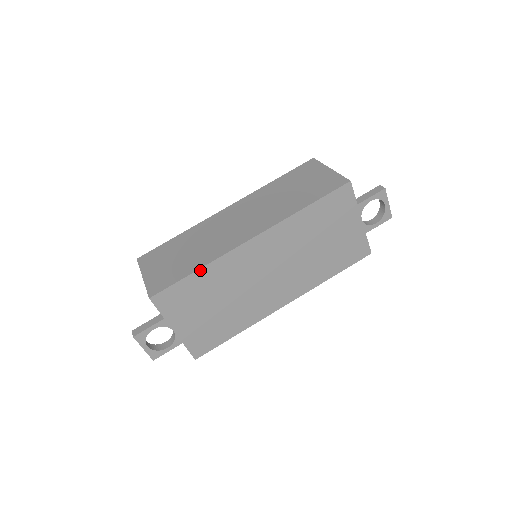
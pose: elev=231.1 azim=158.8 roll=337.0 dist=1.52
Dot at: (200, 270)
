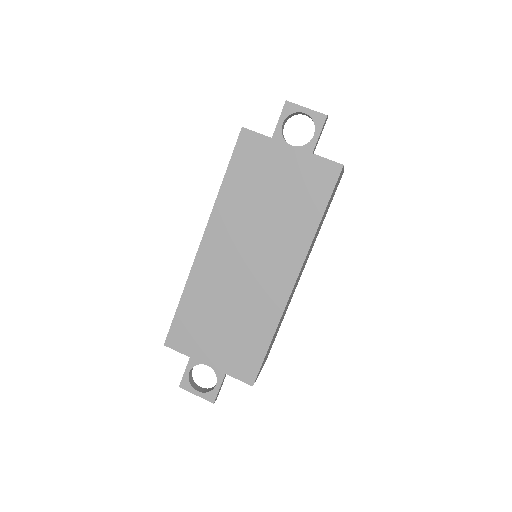
Dot at: (183, 297)
